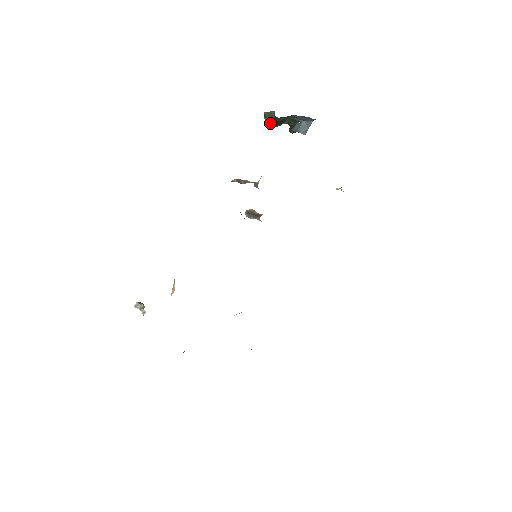
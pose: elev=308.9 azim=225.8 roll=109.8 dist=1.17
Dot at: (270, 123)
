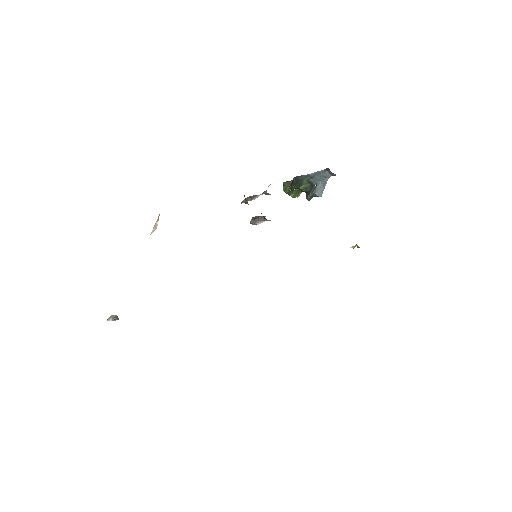
Dot at: (288, 189)
